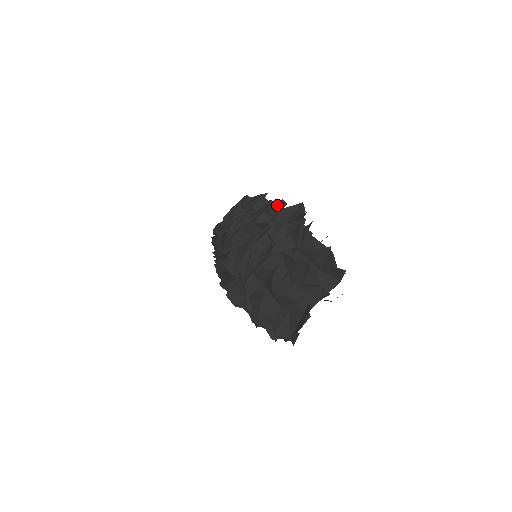
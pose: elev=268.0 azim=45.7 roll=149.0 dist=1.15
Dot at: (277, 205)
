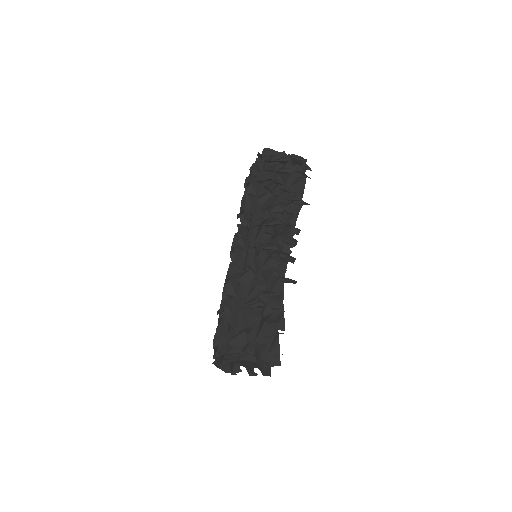
Dot at: (281, 333)
